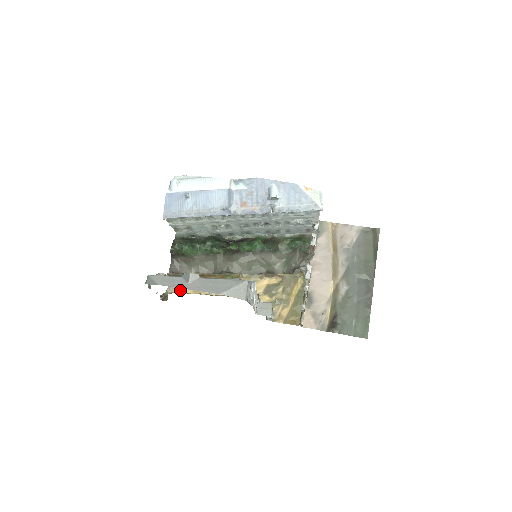
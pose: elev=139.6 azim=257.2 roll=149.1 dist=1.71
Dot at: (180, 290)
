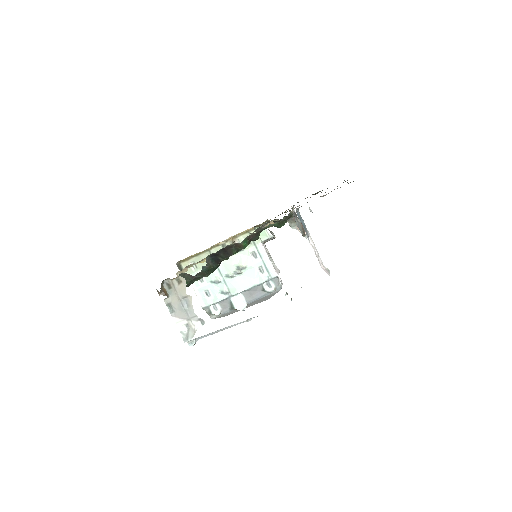
Dot at: (185, 259)
